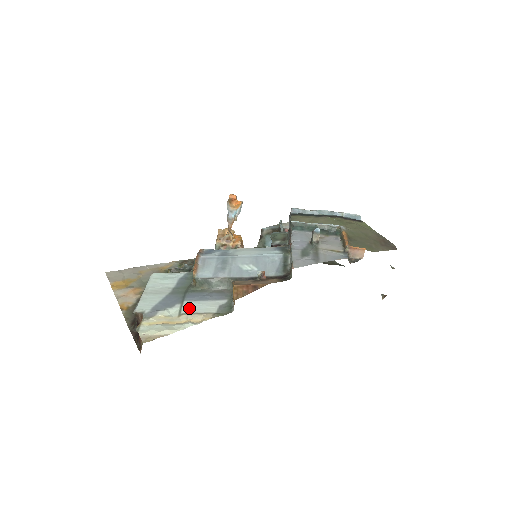
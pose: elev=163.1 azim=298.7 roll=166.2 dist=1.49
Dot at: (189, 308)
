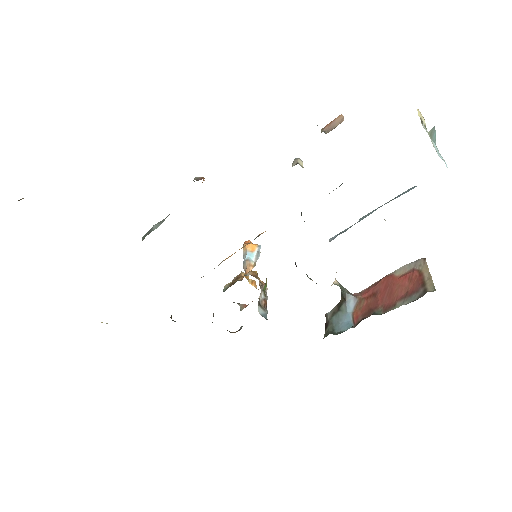
Dot at: occluded
